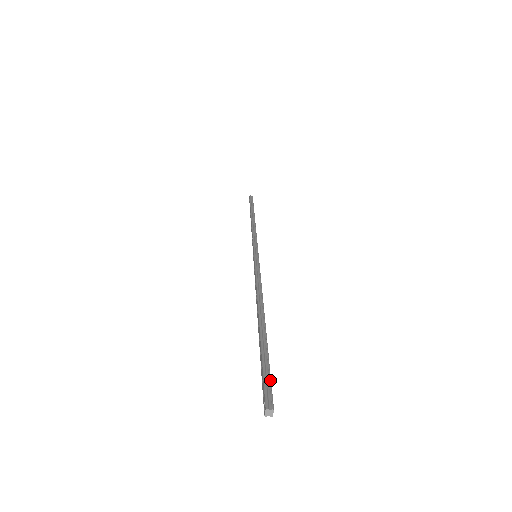
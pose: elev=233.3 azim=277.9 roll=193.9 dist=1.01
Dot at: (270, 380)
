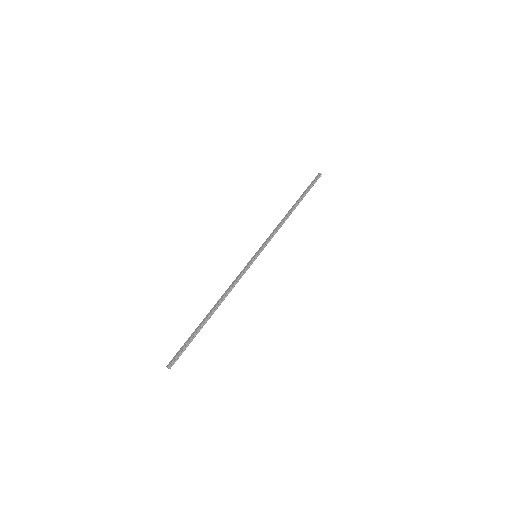
Dot at: occluded
